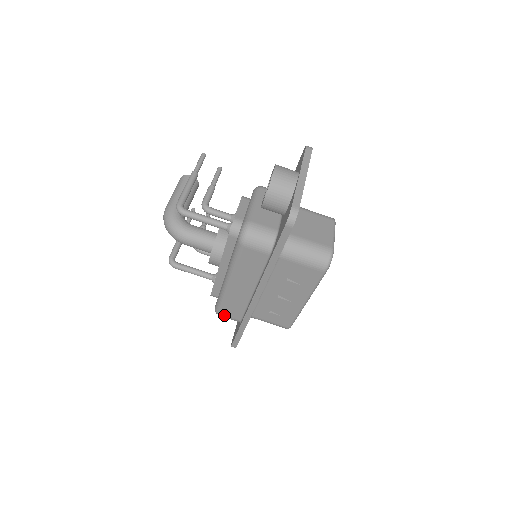
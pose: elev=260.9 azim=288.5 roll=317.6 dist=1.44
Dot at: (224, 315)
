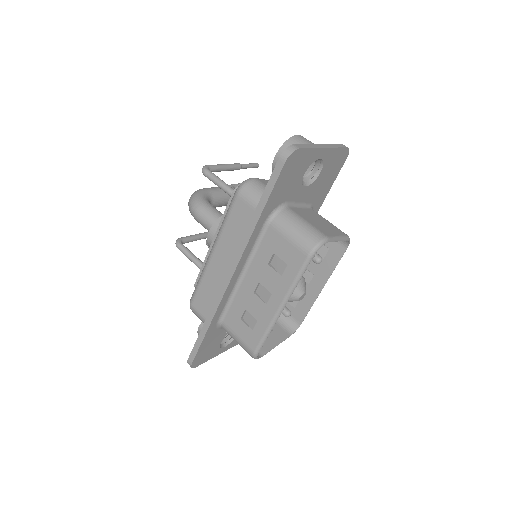
Dot at: (195, 308)
